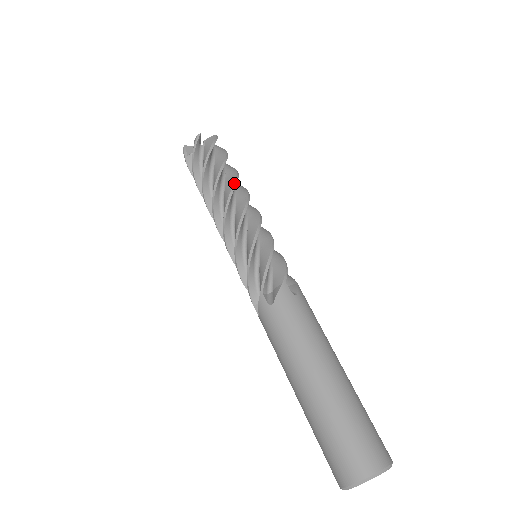
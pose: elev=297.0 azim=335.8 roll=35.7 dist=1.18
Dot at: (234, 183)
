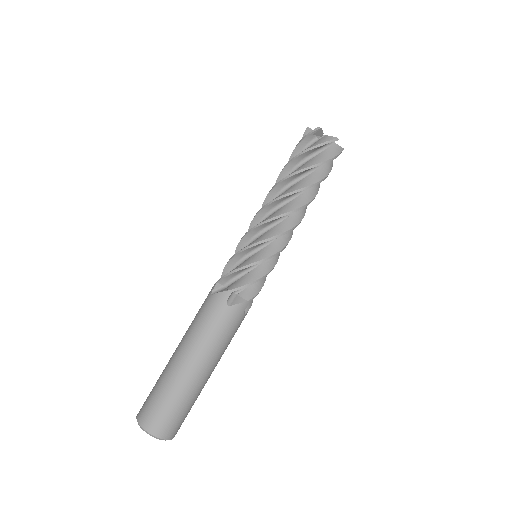
Dot at: (308, 204)
